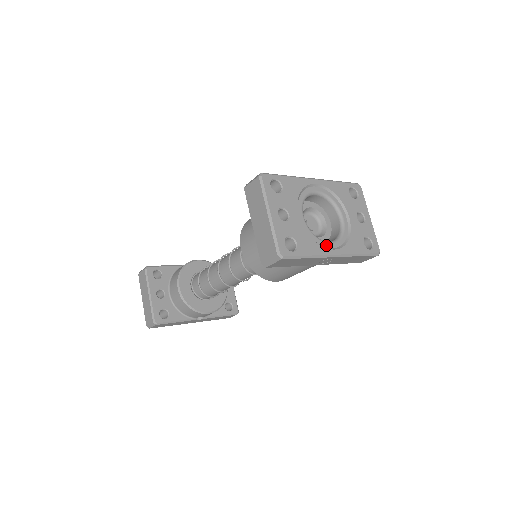
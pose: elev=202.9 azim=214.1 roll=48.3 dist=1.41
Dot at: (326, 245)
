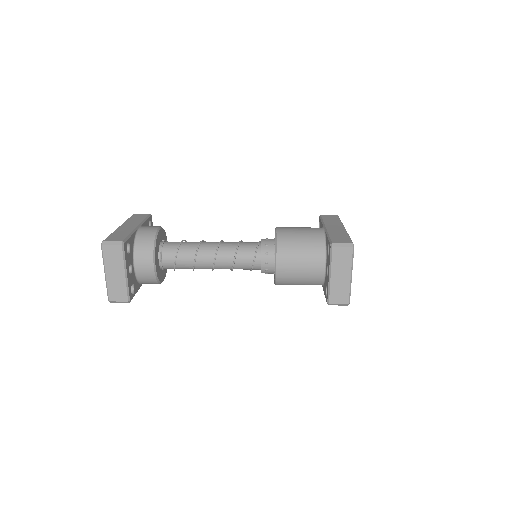
Dot at: occluded
